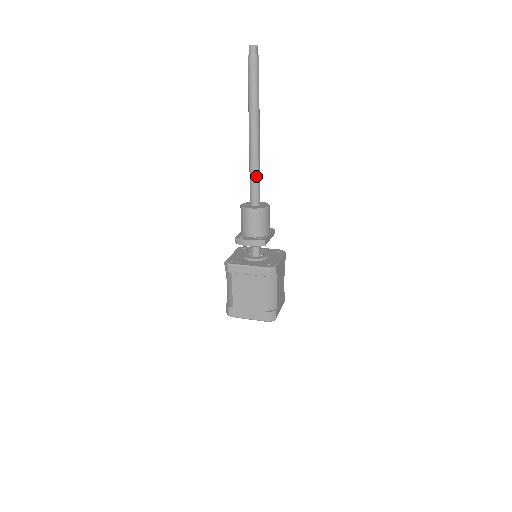
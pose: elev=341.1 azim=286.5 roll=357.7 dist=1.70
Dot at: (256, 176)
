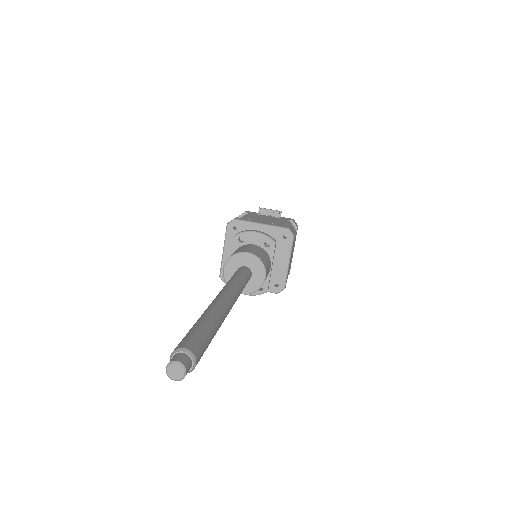
Dot at: occluded
